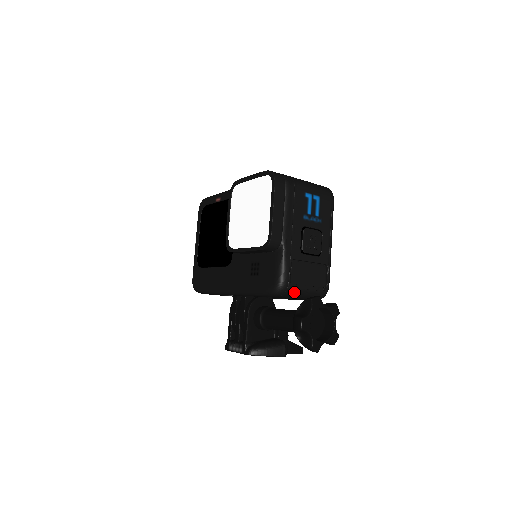
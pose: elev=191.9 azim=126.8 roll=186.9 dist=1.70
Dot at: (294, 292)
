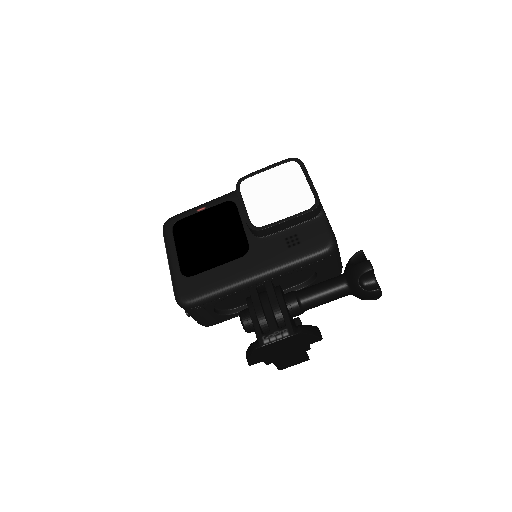
Dot at: (337, 254)
